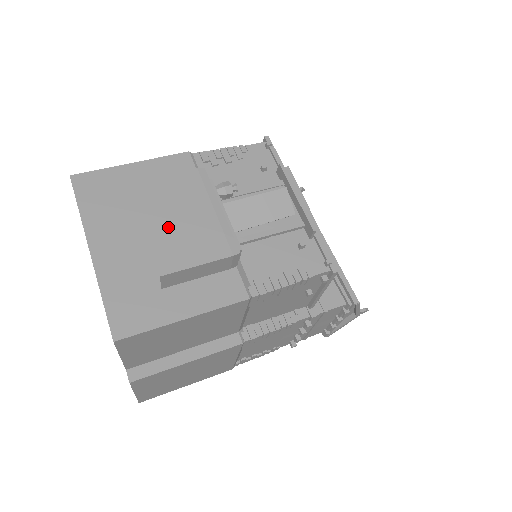
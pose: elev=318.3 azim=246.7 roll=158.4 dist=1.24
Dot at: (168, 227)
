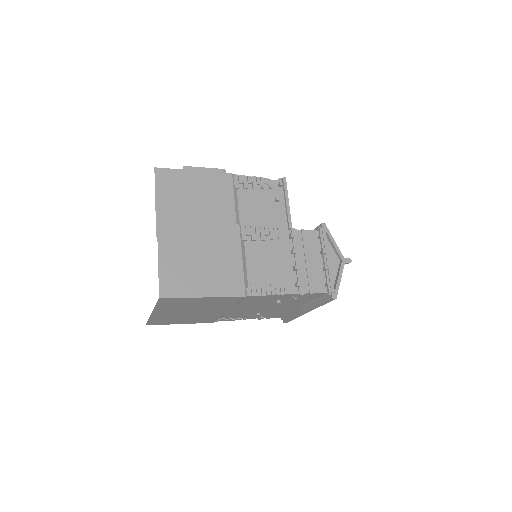
Dot at: occluded
